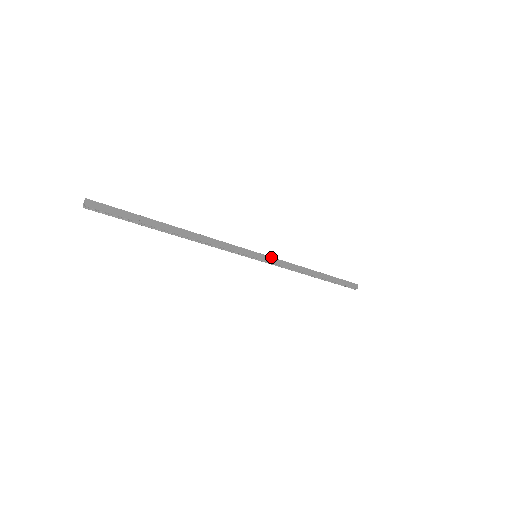
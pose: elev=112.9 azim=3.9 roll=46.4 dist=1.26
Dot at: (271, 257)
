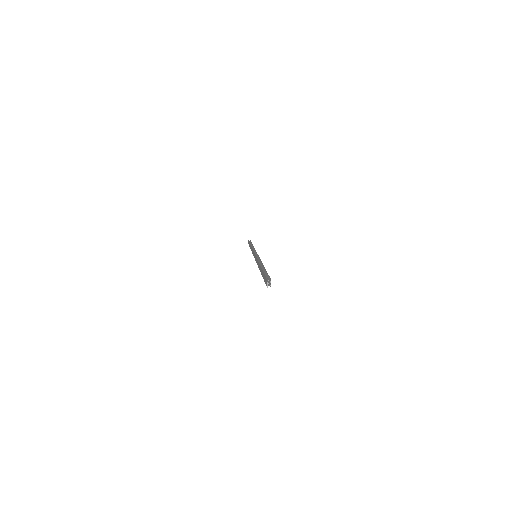
Dot at: occluded
